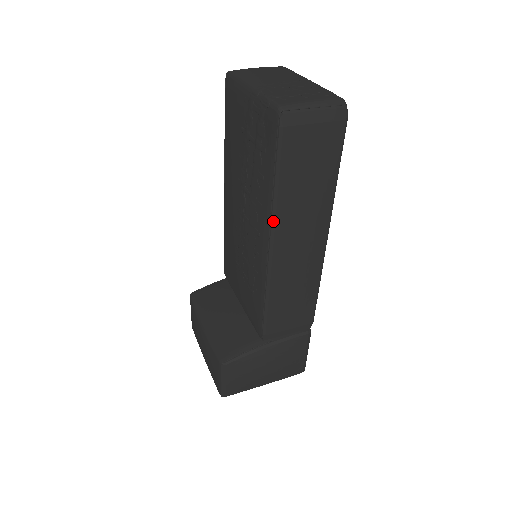
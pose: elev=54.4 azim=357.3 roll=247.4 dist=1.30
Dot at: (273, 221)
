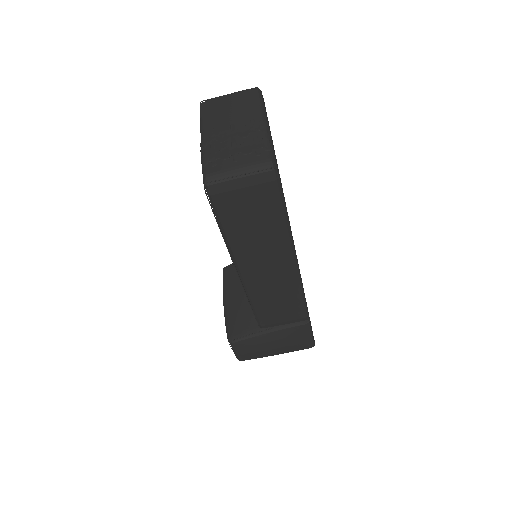
Dot at: (232, 256)
